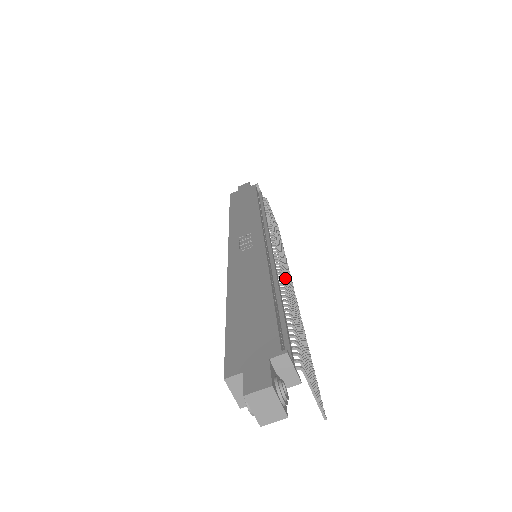
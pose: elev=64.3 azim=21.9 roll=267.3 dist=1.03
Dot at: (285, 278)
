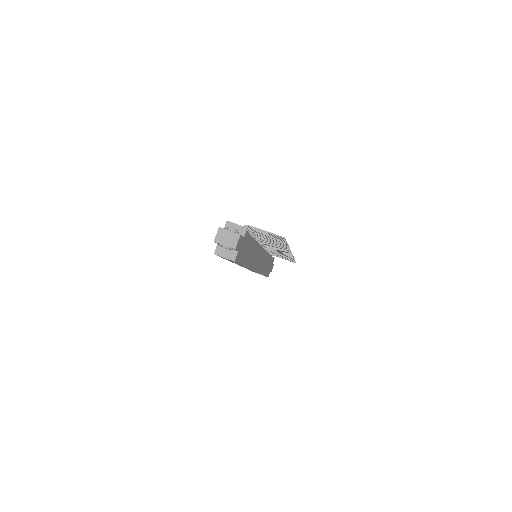
Dot at: (265, 242)
